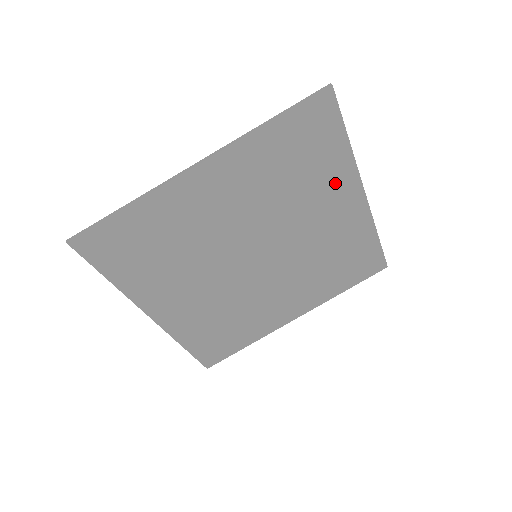
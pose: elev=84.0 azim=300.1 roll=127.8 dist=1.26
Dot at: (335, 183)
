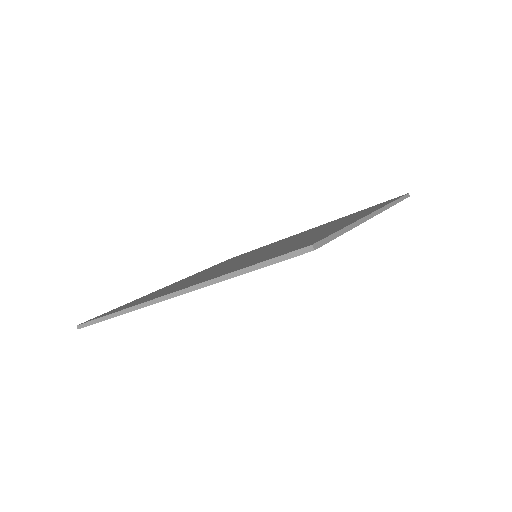
Dot at: occluded
